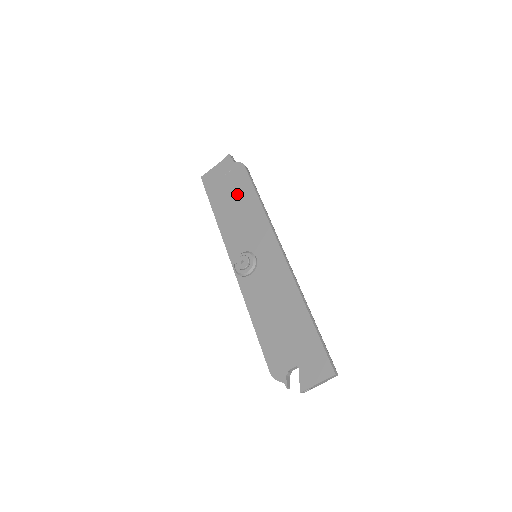
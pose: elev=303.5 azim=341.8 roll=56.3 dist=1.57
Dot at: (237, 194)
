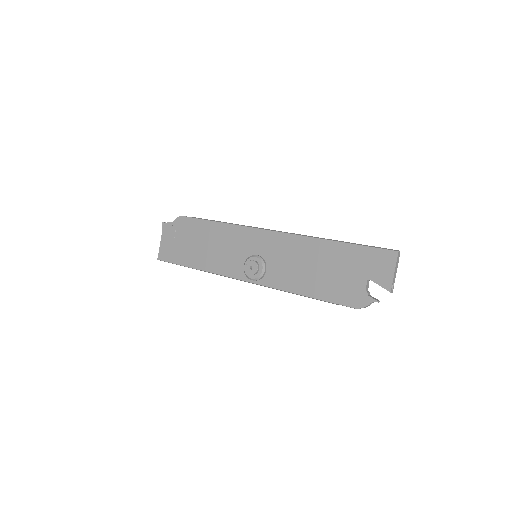
Dot at: (197, 237)
